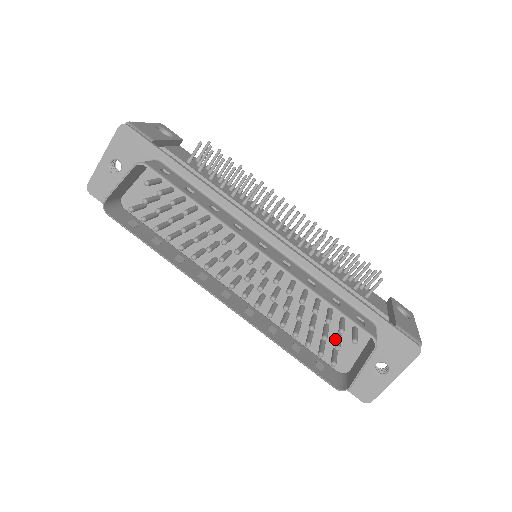
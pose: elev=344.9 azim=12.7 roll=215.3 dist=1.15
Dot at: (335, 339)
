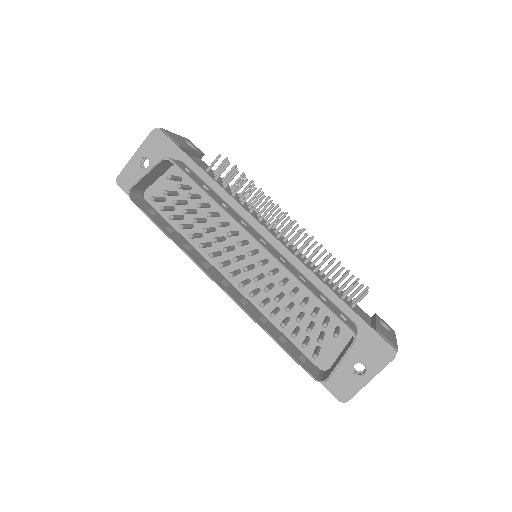
Dot at: (319, 335)
